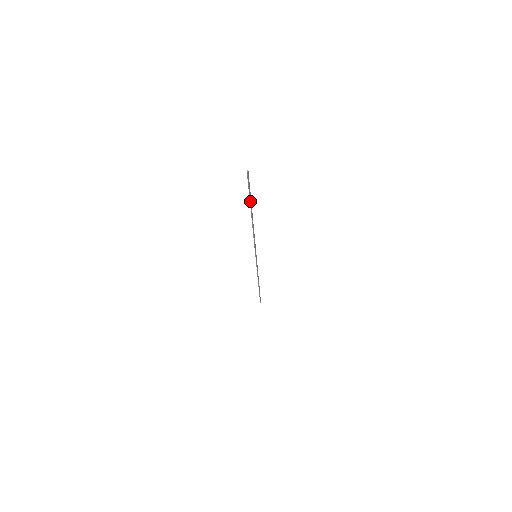
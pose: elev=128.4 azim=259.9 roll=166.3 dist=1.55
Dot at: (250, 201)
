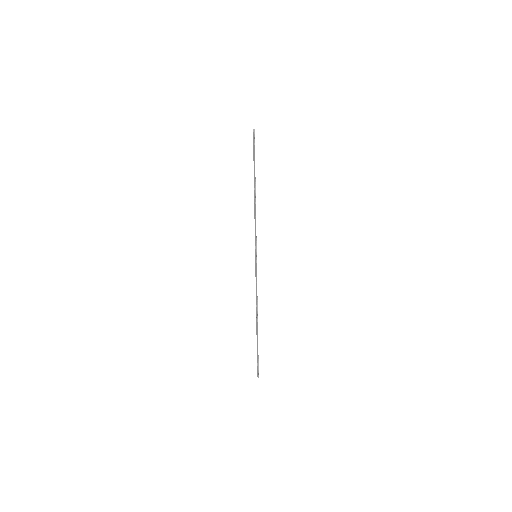
Dot at: occluded
